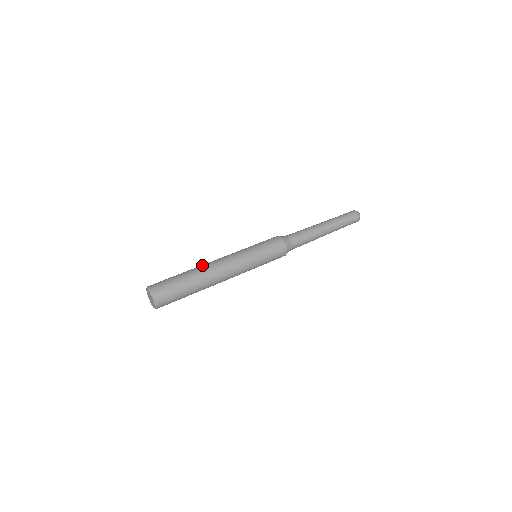
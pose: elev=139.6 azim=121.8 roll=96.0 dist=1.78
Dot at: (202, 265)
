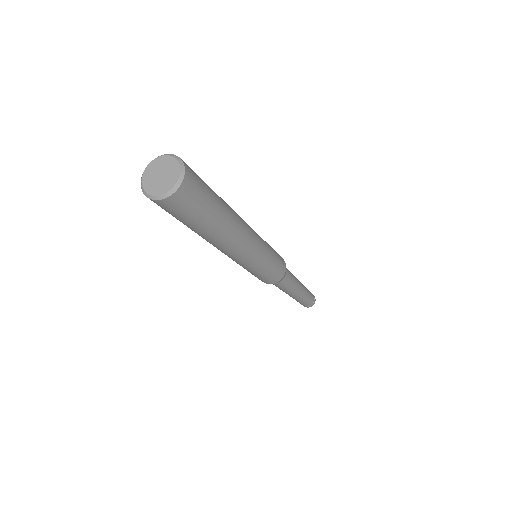
Dot at: occluded
